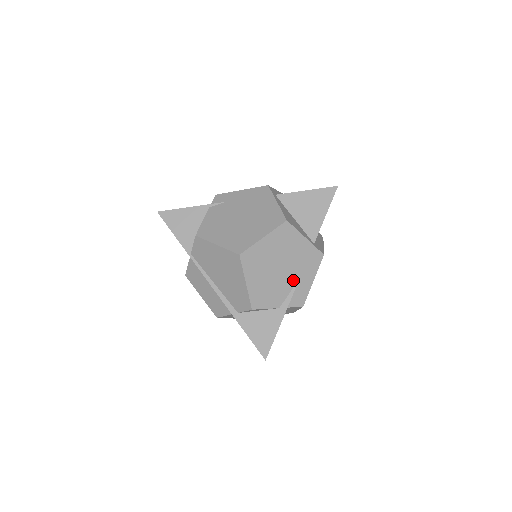
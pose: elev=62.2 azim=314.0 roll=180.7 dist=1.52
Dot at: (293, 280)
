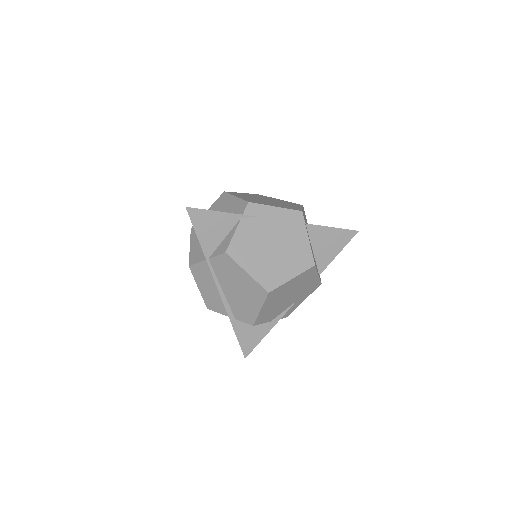
Dot at: (292, 303)
